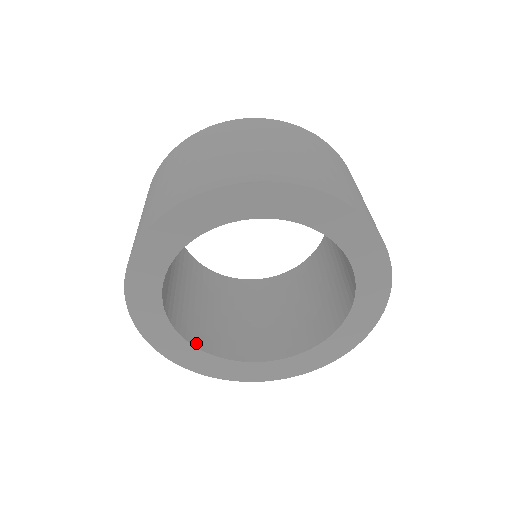
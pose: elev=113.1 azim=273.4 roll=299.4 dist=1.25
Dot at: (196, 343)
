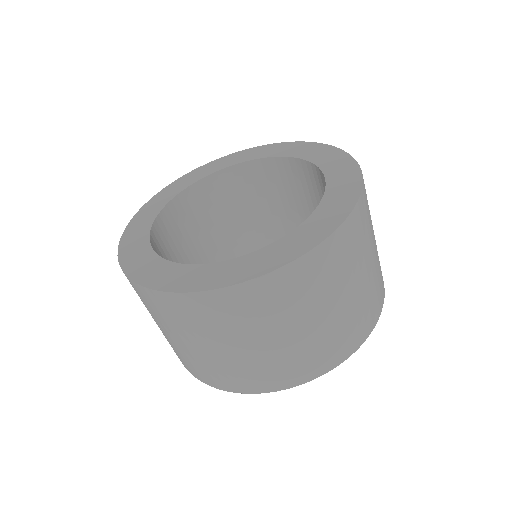
Dot at: occluded
